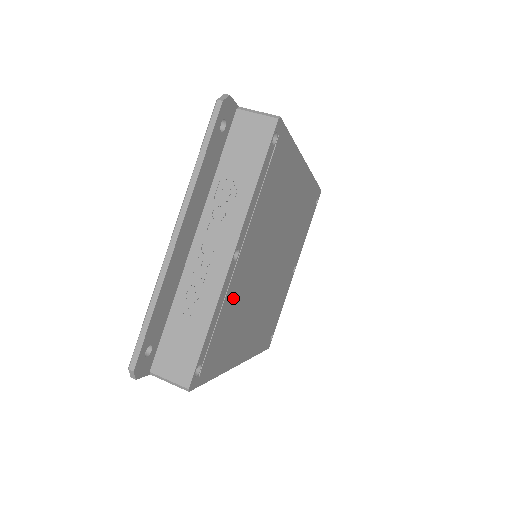
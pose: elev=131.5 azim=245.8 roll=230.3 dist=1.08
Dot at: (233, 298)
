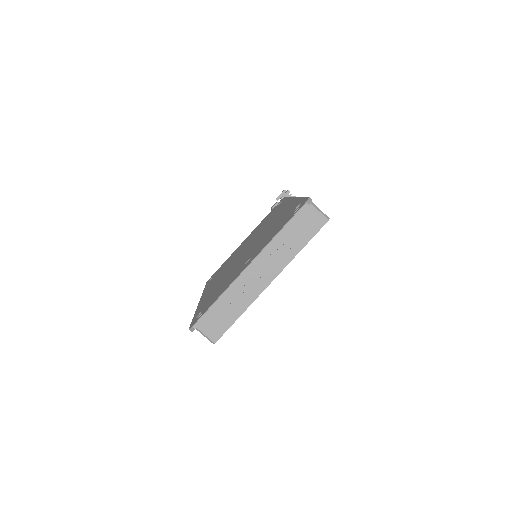
Dot at: occluded
